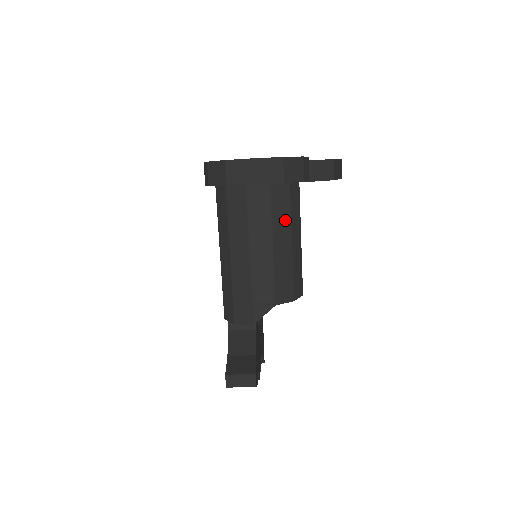
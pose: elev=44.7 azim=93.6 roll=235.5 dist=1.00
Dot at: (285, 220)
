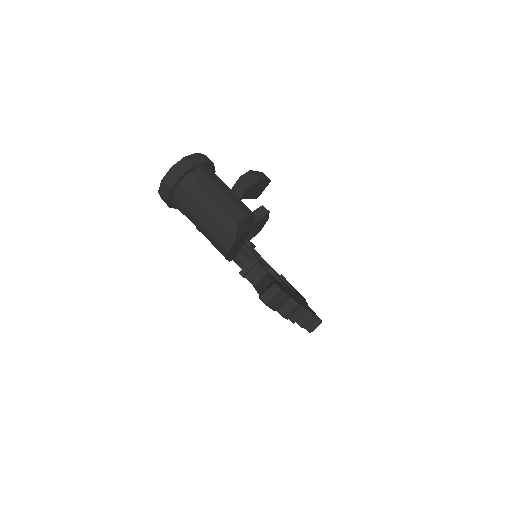
Dot at: (211, 183)
